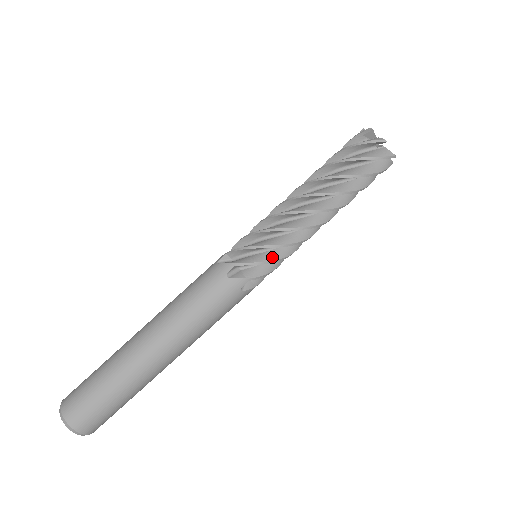
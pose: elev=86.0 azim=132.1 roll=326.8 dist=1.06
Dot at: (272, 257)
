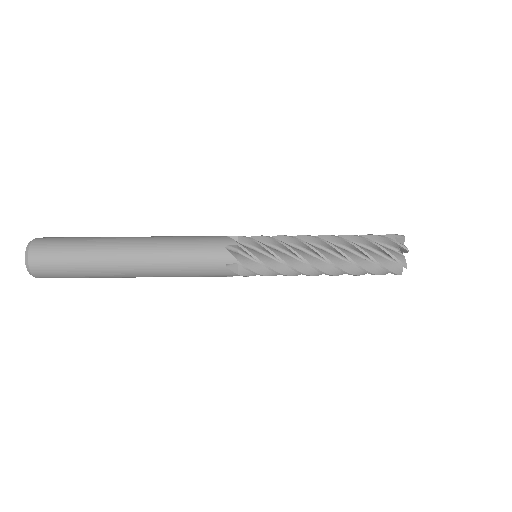
Dot at: (267, 273)
